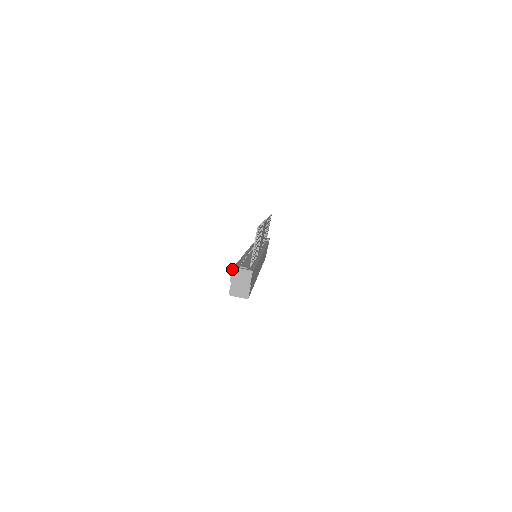
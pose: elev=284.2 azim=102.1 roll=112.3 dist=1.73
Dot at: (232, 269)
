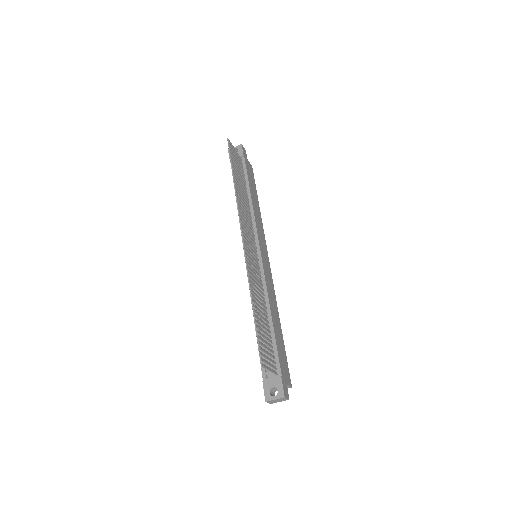
Dot at: occluded
